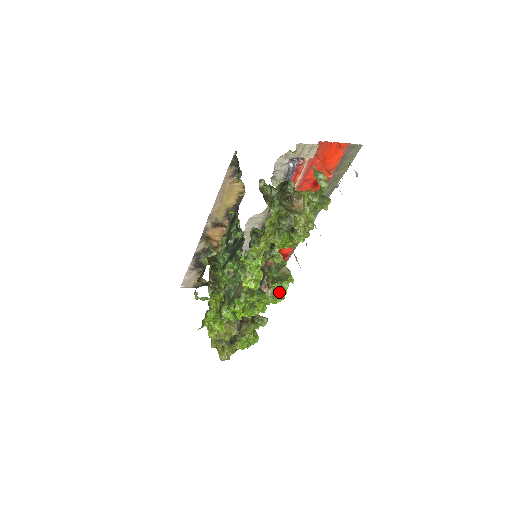
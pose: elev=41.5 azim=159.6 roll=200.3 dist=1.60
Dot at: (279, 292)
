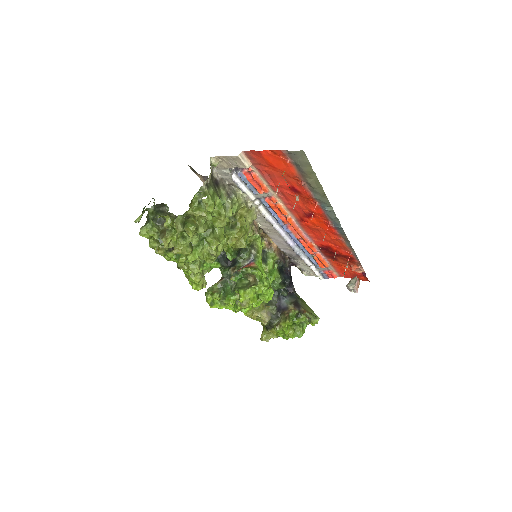
Dot at: occluded
